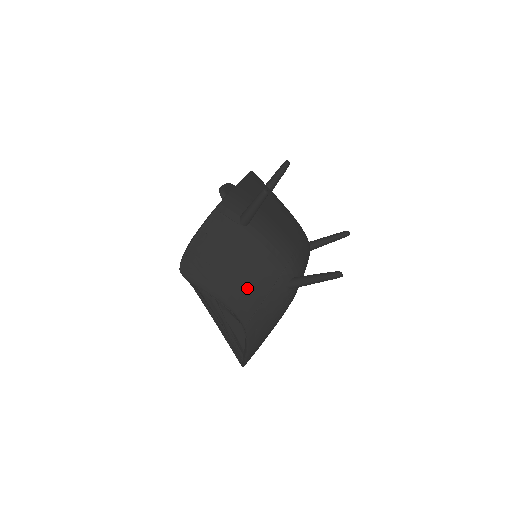
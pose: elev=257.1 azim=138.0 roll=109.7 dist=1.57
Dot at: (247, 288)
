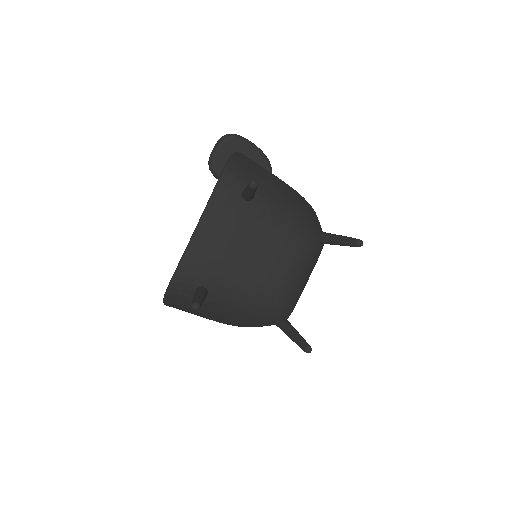
Dot at: (233, 323)
